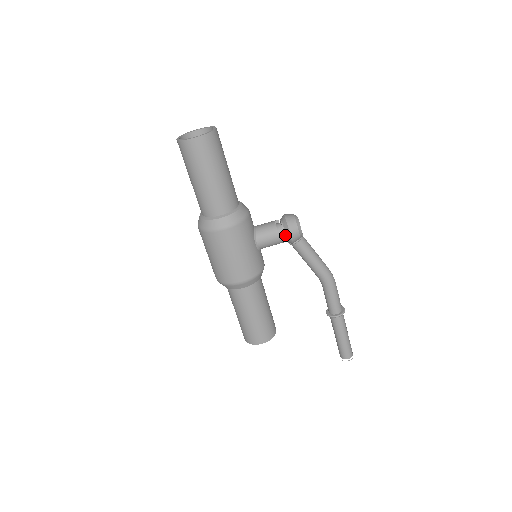
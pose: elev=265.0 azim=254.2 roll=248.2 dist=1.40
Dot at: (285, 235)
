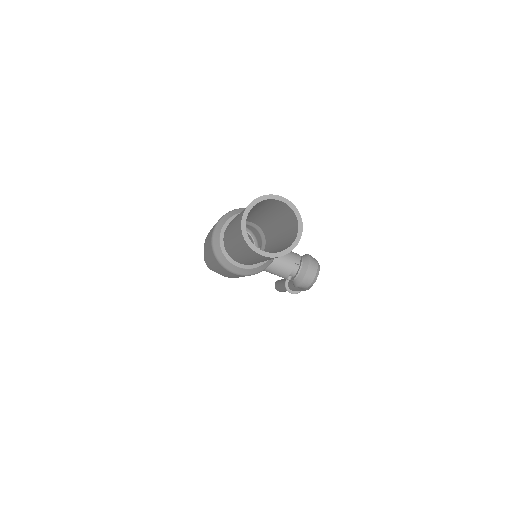
Dot at: (292, 281)
